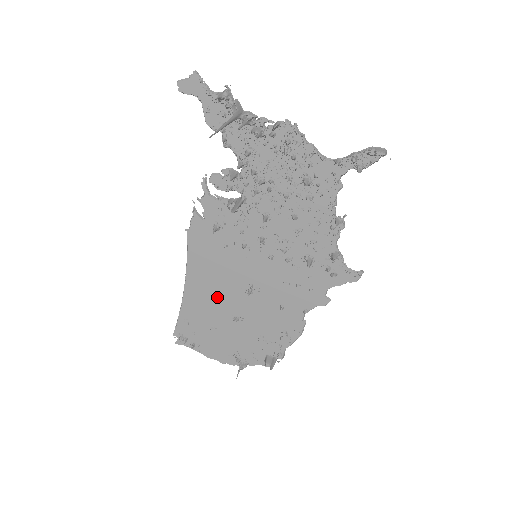
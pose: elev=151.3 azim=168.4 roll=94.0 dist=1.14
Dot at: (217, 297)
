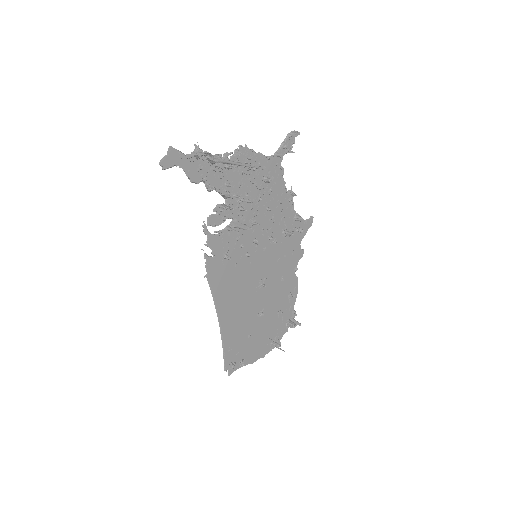
Dot at: (243, 309)
